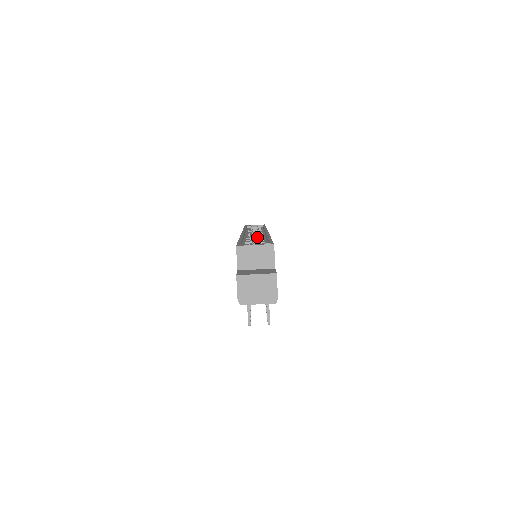
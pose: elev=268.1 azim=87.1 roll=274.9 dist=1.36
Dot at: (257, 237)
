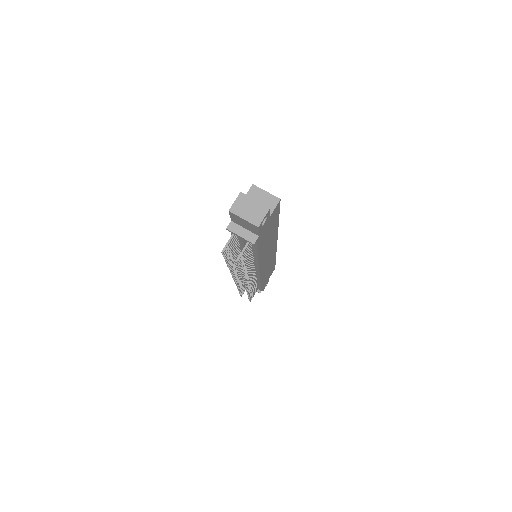
Dot at: occluded
